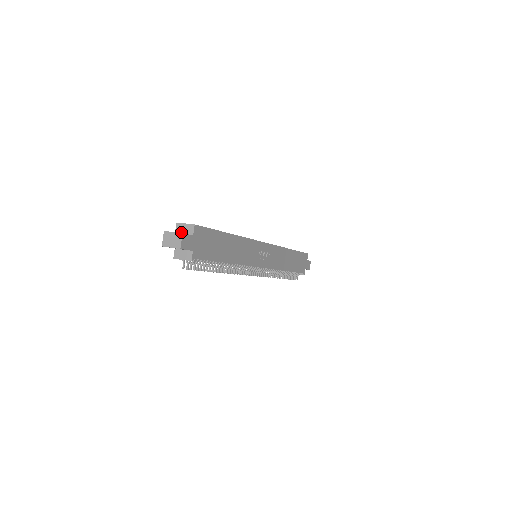
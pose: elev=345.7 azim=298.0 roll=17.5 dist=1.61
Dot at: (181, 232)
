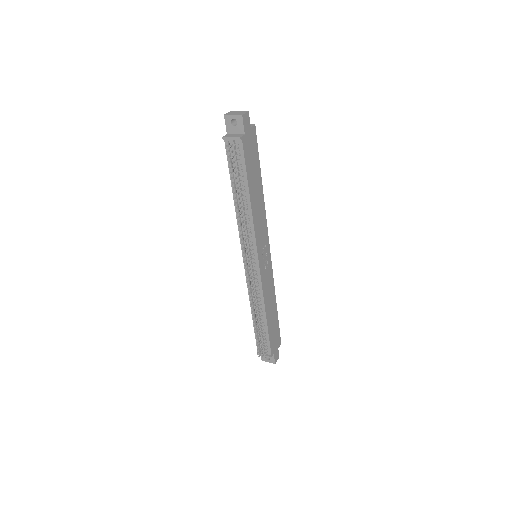
Dot at: occluded
